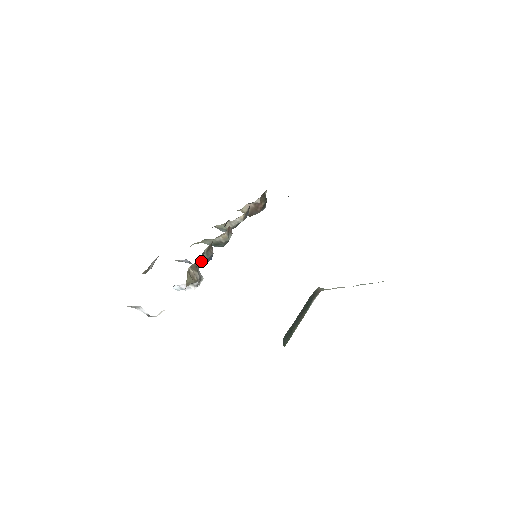
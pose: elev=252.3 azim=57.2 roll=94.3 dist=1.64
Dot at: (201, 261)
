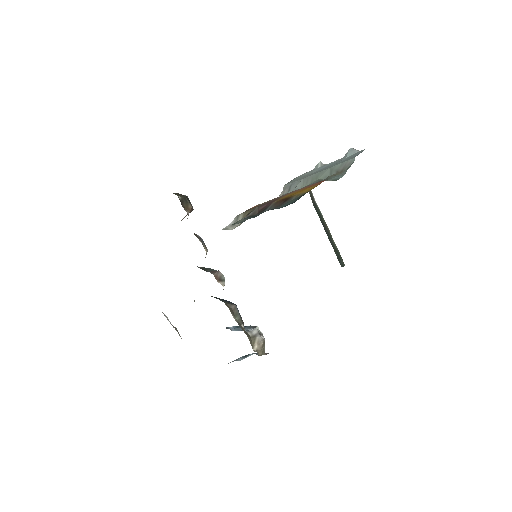
Dot at: (243, 327)
